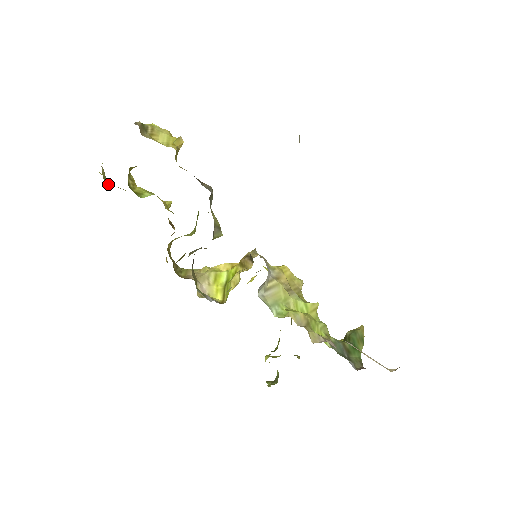
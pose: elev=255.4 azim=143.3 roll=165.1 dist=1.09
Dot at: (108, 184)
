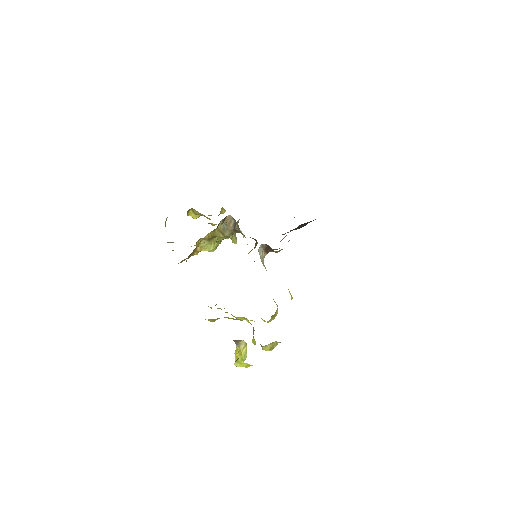
Dot at: (165, 226)
